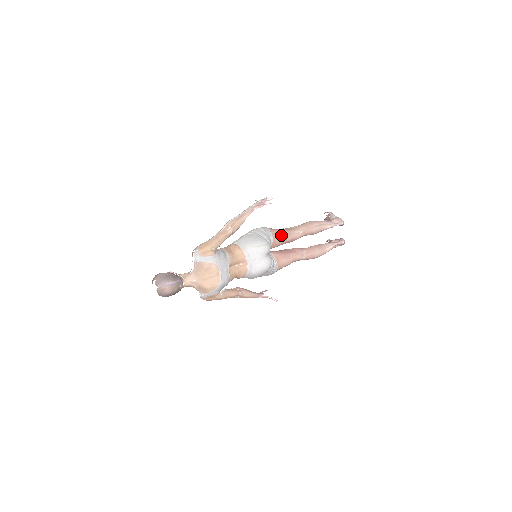
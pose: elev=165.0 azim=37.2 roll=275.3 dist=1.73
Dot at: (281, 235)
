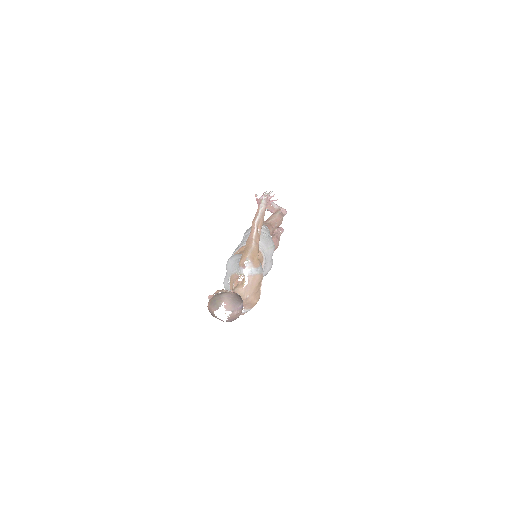
Dot at: (271, 231)
